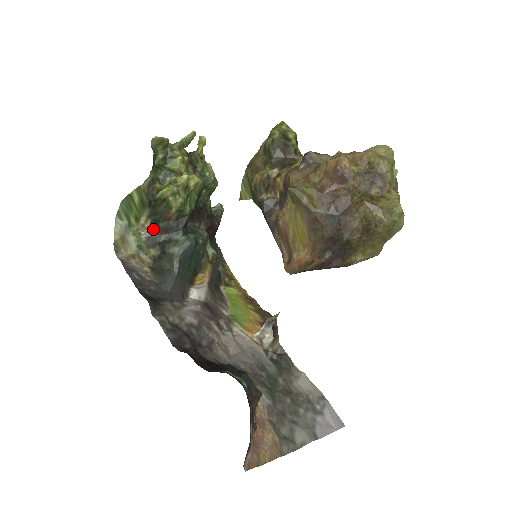
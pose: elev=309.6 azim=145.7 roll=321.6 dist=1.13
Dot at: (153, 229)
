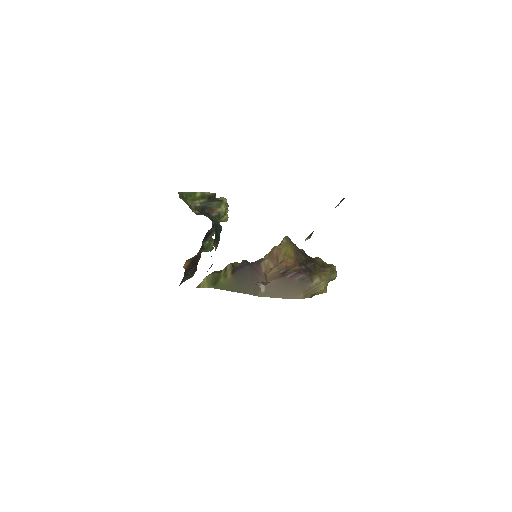
Dot at: (200, 209)
